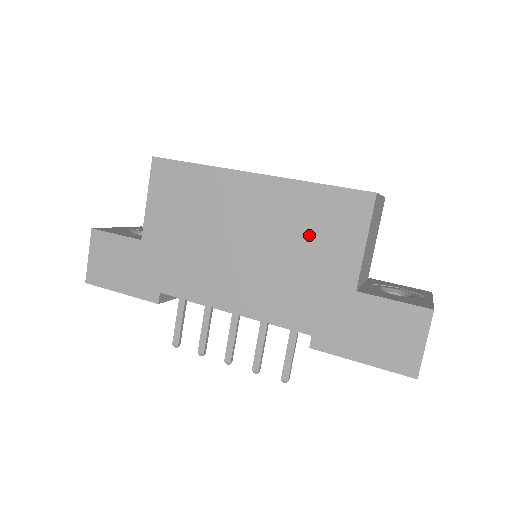
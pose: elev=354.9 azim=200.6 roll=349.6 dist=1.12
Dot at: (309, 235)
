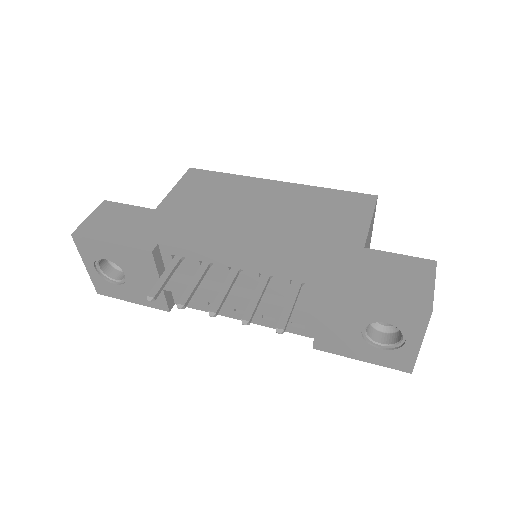
Dot at: (321, 213)
